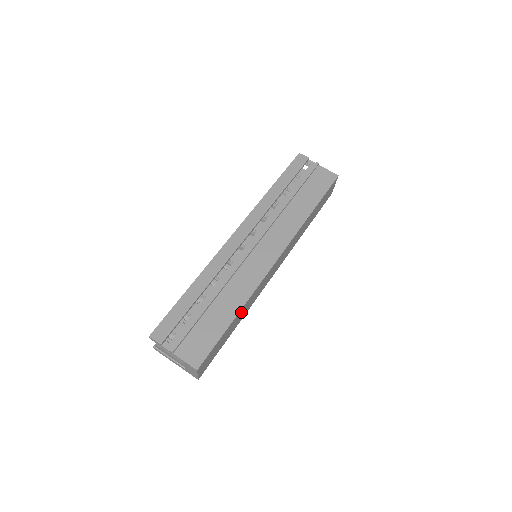
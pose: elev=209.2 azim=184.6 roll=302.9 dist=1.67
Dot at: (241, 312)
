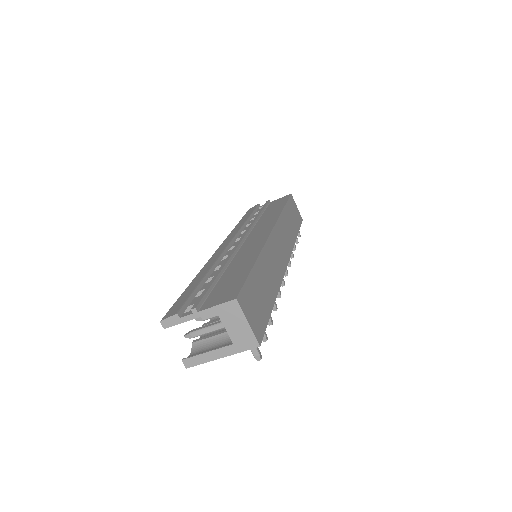
Dot at: (263, 267)
